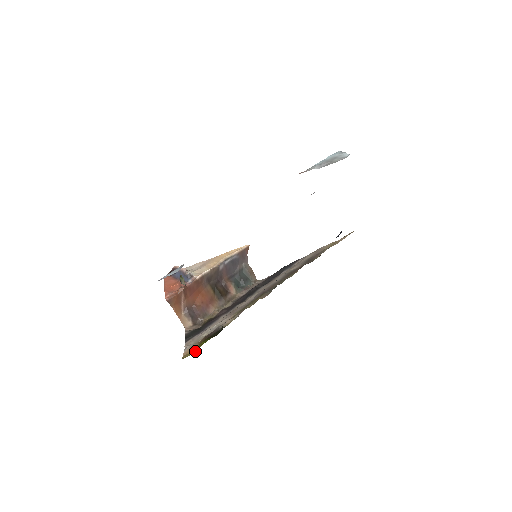
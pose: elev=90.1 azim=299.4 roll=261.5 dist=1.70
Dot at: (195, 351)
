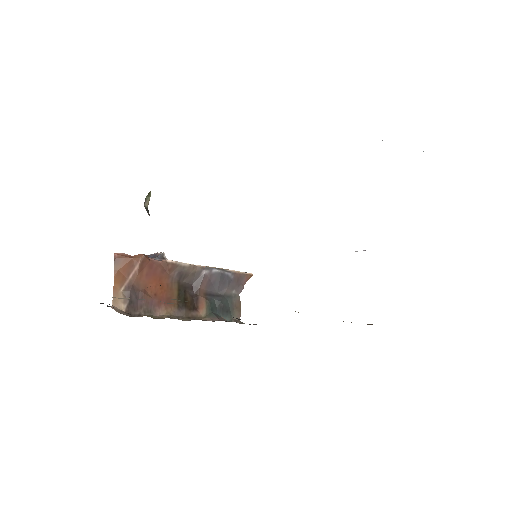
Dot at: occluded
